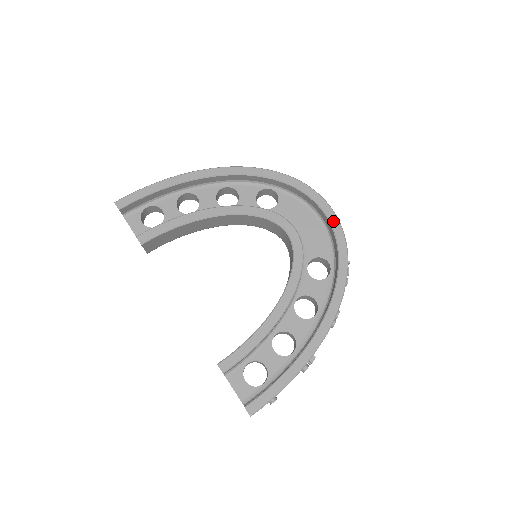
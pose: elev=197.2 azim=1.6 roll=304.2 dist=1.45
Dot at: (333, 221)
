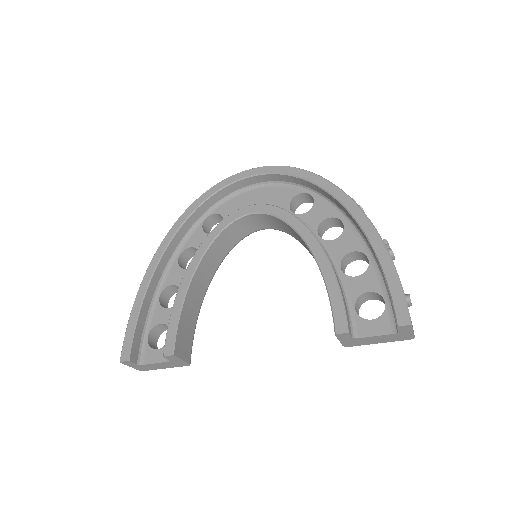
Dot at: (265, 171)
